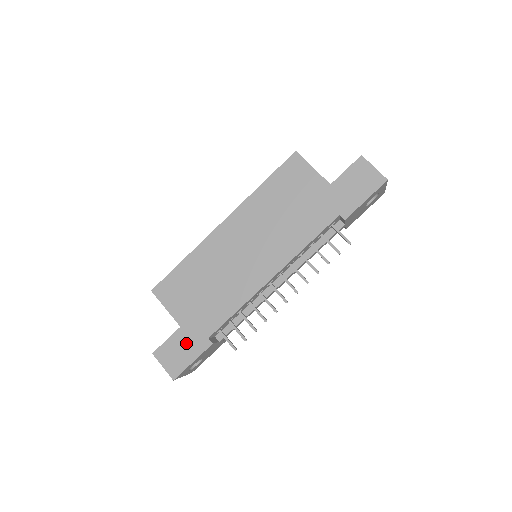
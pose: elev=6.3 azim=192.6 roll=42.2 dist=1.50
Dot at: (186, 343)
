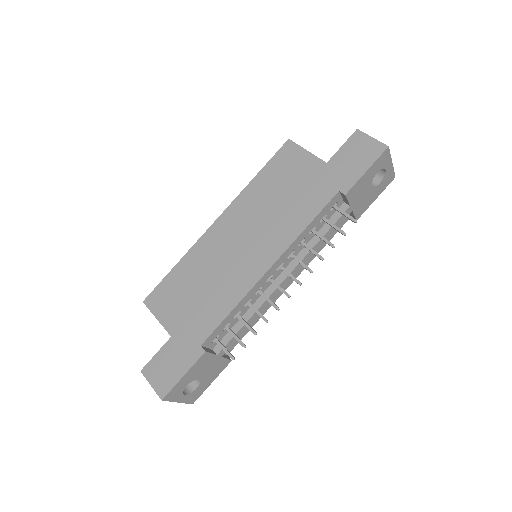
Dot at: (177, 354)
